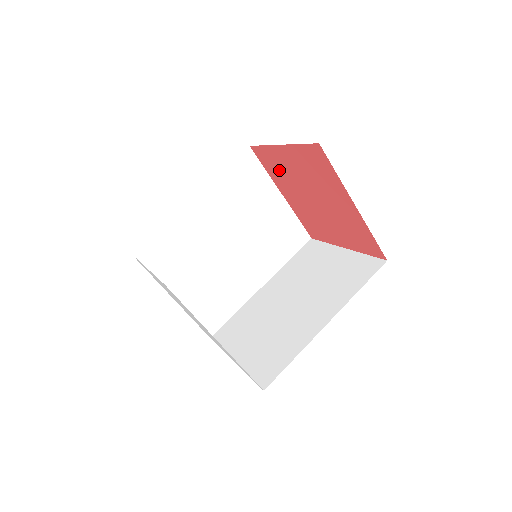
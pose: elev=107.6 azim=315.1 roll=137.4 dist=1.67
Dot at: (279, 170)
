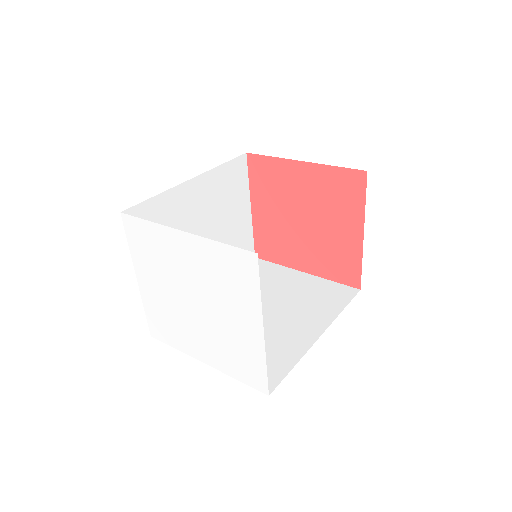
Dot at: (275, 241)
